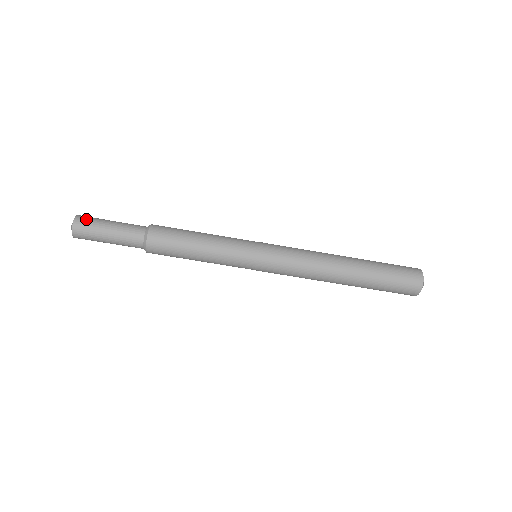
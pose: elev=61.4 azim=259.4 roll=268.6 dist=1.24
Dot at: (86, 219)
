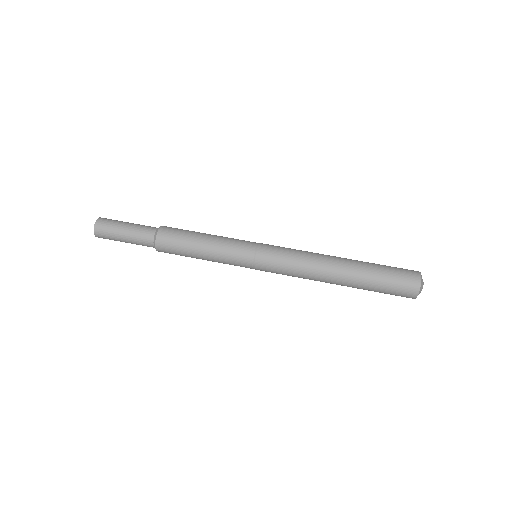
Dot at: occluded
